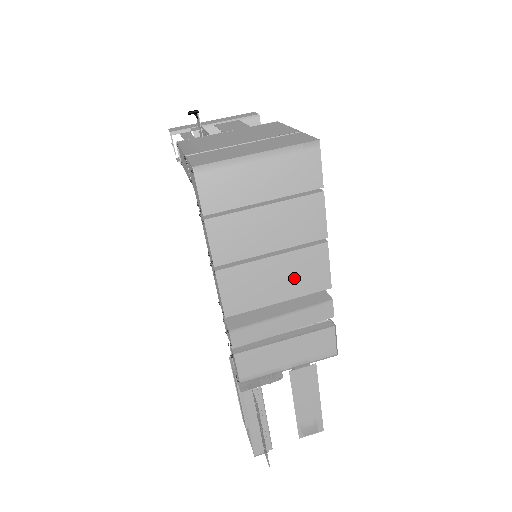
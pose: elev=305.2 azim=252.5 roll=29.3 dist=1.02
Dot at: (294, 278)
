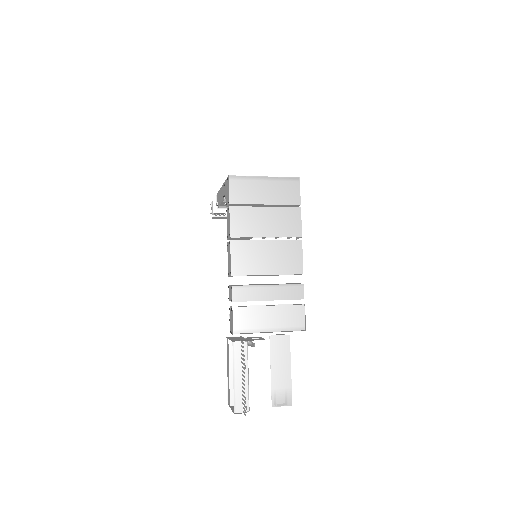
Dot at: (279, 260)
